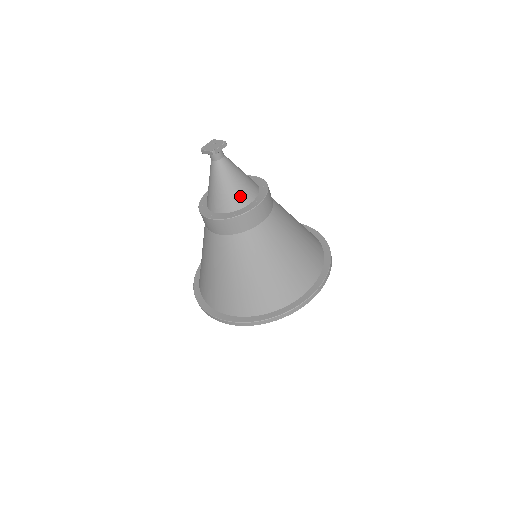
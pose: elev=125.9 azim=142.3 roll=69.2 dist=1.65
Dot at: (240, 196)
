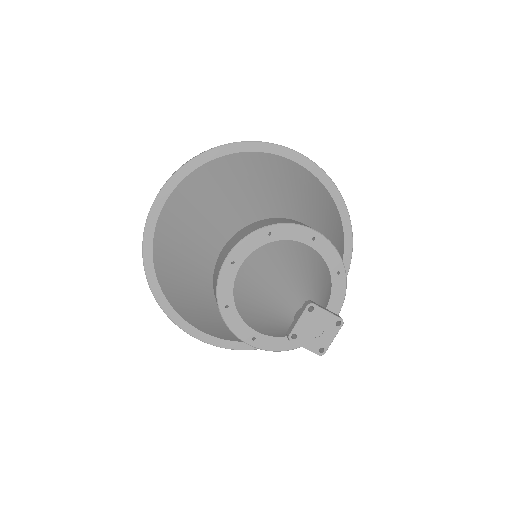
Dot at: occluded
